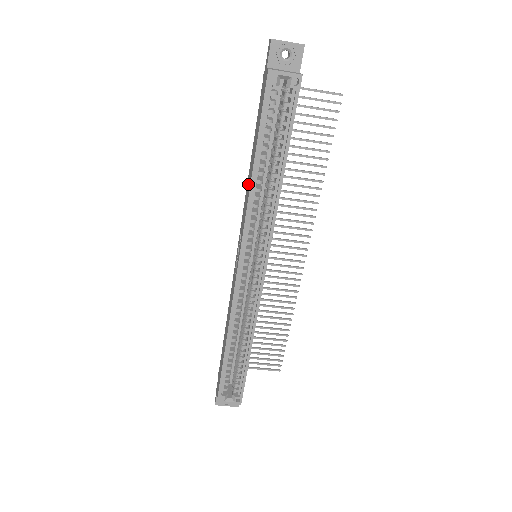
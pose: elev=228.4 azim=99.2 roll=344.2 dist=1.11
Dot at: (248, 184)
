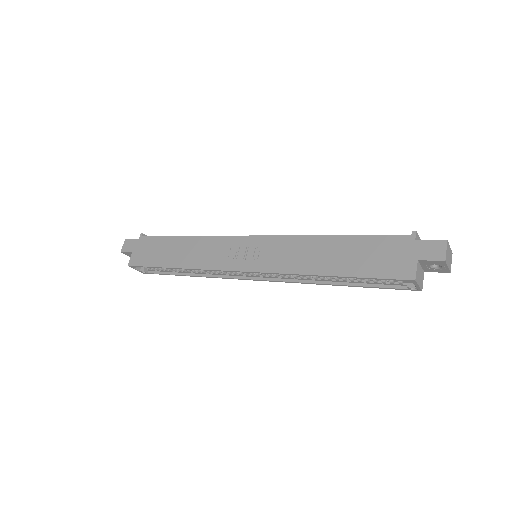
Dot at: (310, 252)
